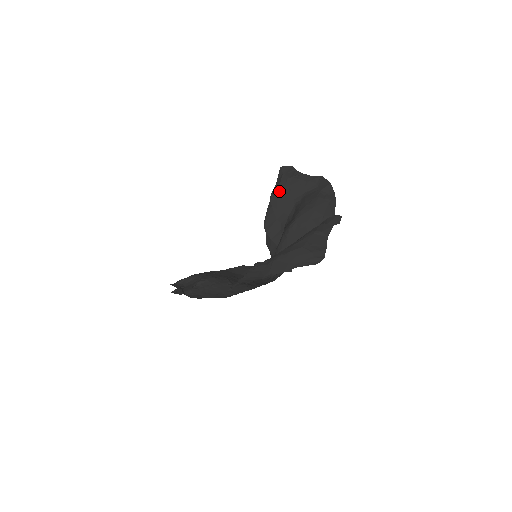
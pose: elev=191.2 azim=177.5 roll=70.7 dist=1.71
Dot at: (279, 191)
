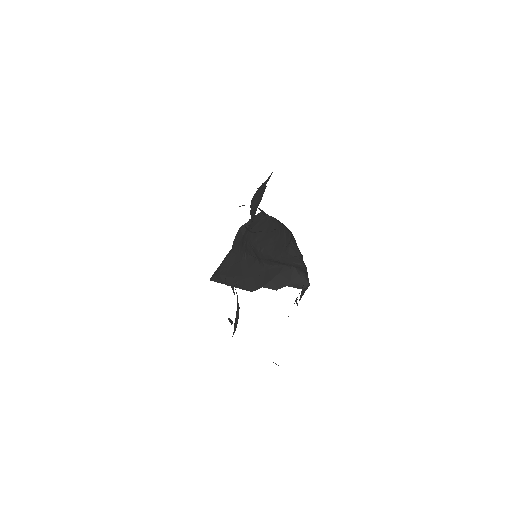
Dot at: (227, 275)
